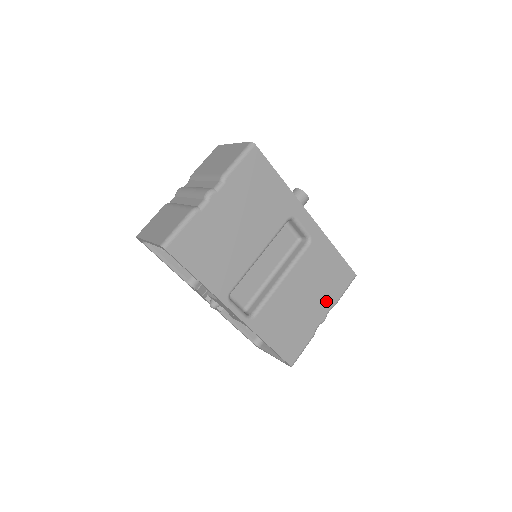
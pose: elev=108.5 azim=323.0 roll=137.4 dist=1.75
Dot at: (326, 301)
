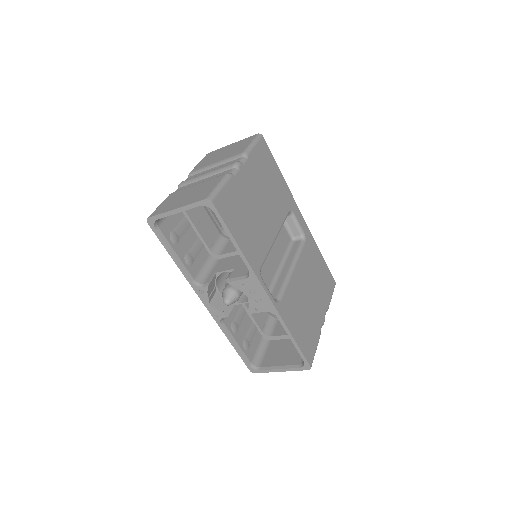
Dot at: (322, 302)
